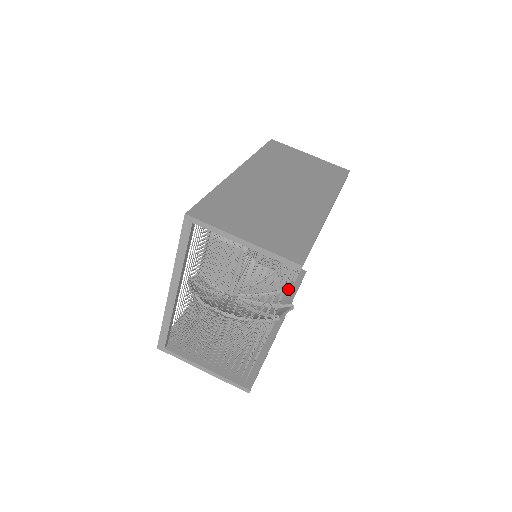
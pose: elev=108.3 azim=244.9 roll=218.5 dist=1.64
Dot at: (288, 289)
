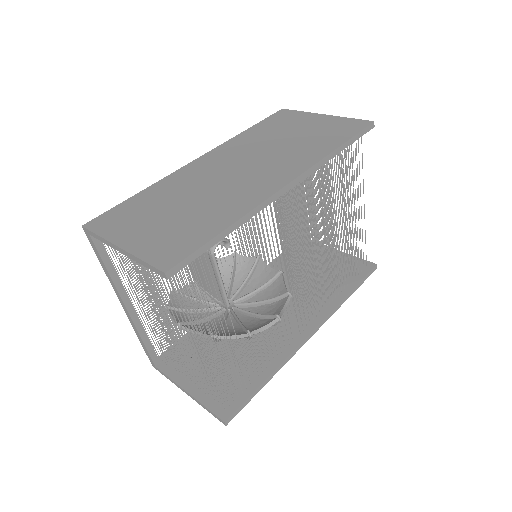
Dot at: (285, 294)
